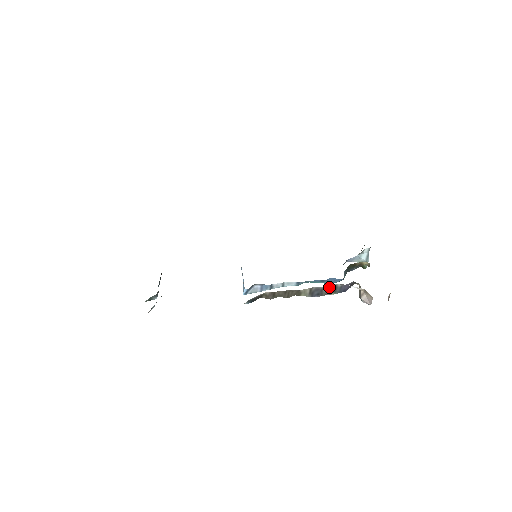
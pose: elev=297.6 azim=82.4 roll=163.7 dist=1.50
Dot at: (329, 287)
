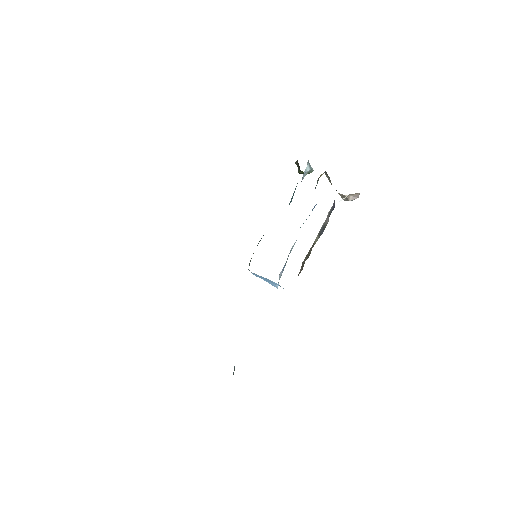
Dot at: (326, 218)
